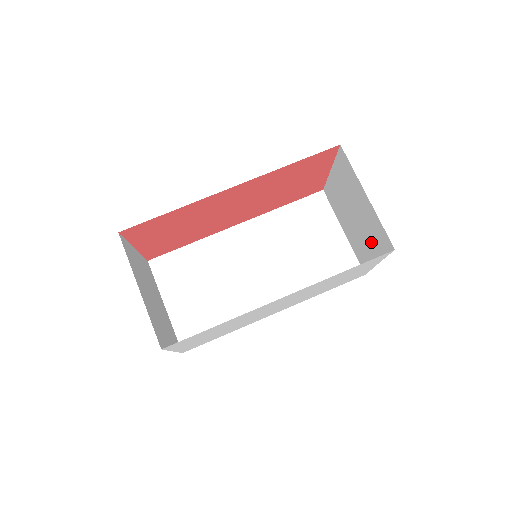
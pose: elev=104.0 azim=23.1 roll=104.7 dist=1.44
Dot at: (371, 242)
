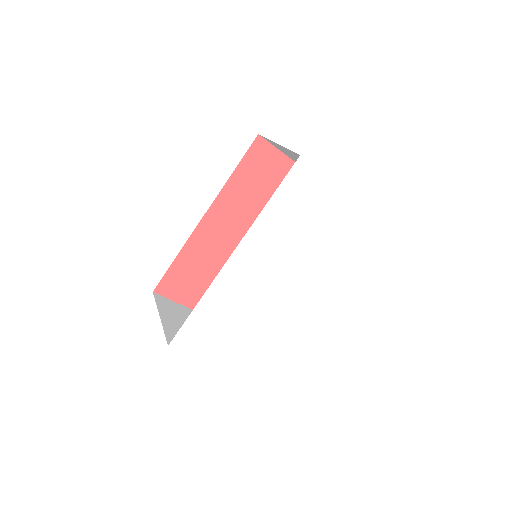
Dot at: occluded
